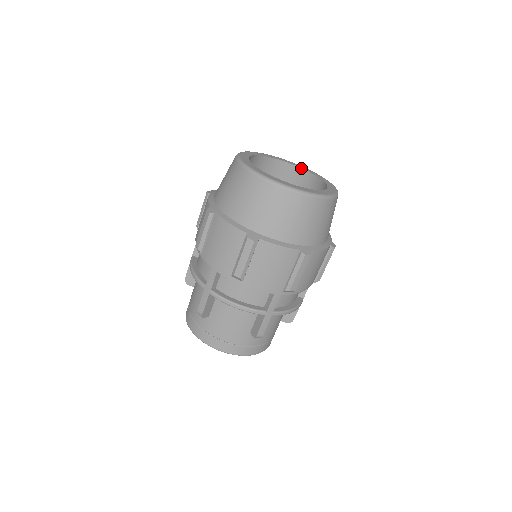
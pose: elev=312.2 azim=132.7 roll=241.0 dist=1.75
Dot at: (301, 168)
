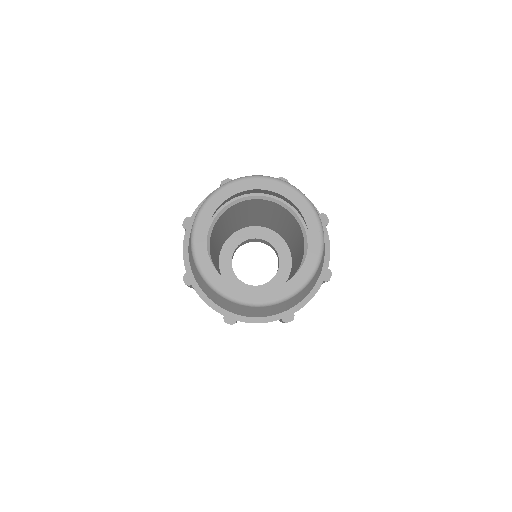
Dot at: (243, 191)
